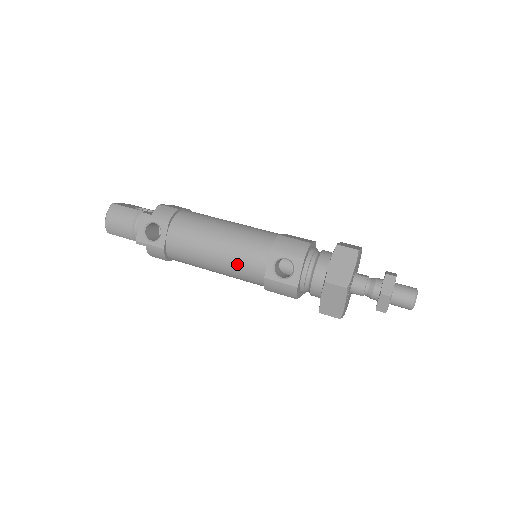
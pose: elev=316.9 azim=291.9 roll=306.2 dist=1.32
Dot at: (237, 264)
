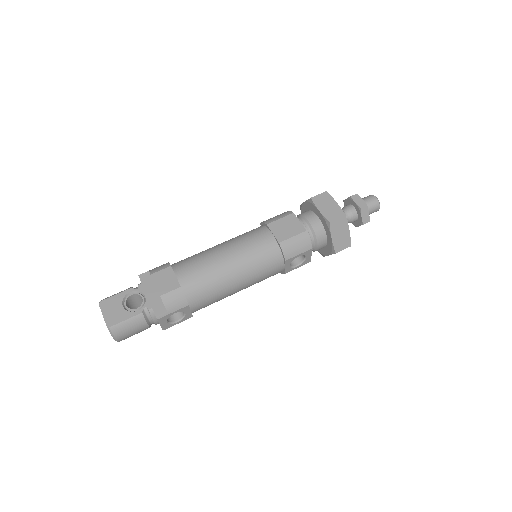
Dot at: occluded
